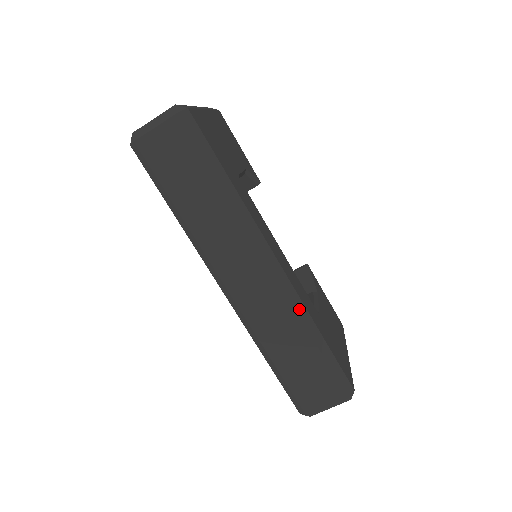
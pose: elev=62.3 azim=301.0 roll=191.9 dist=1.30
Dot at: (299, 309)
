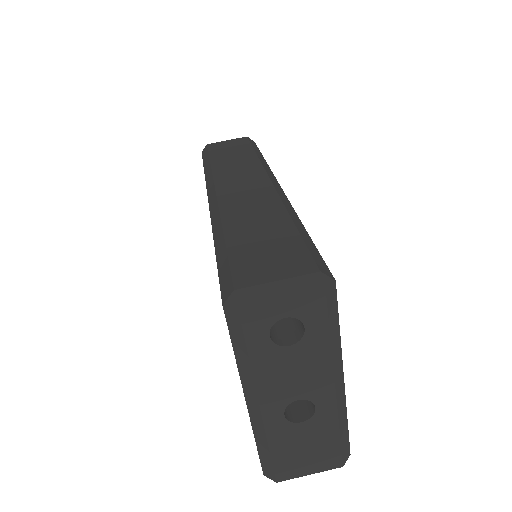
Dot at: (286, 203)
